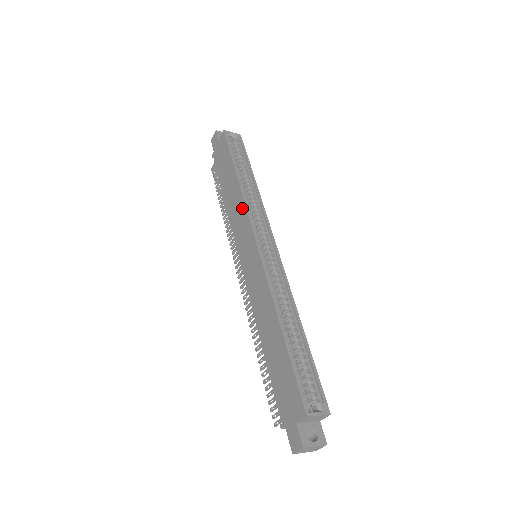
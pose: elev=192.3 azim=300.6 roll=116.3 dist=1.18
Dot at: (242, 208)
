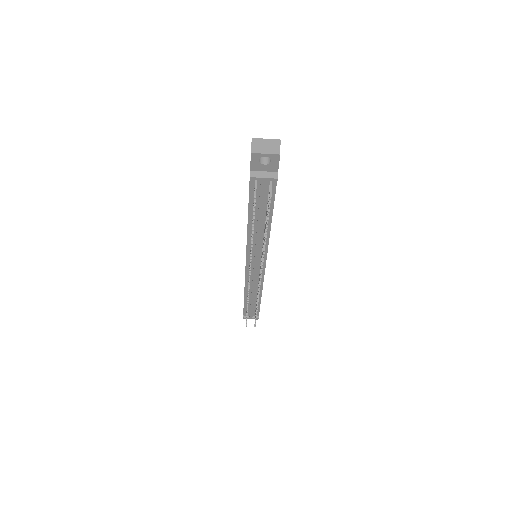
Dot at: occluded
